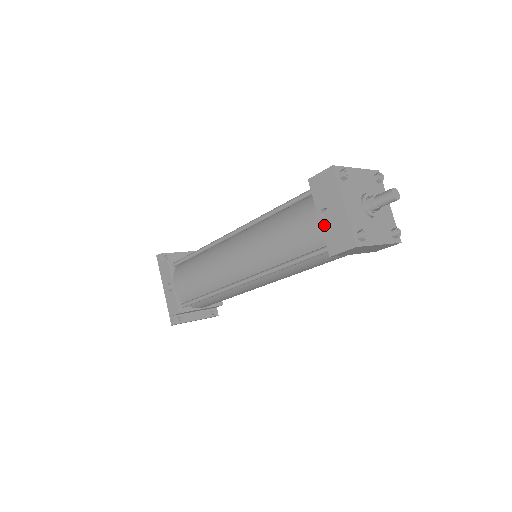
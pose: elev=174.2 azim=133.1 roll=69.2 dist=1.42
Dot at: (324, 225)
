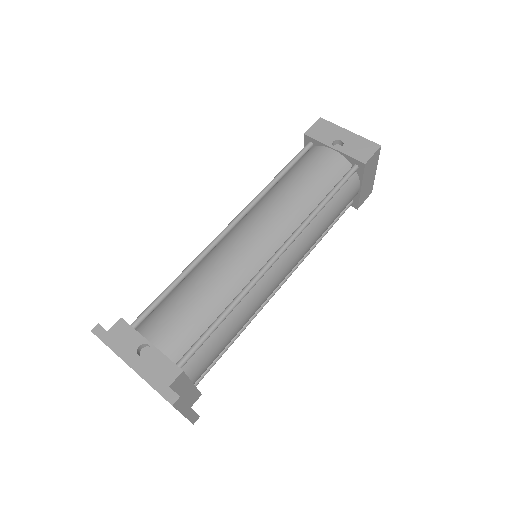
Dot at: (343, 149)
